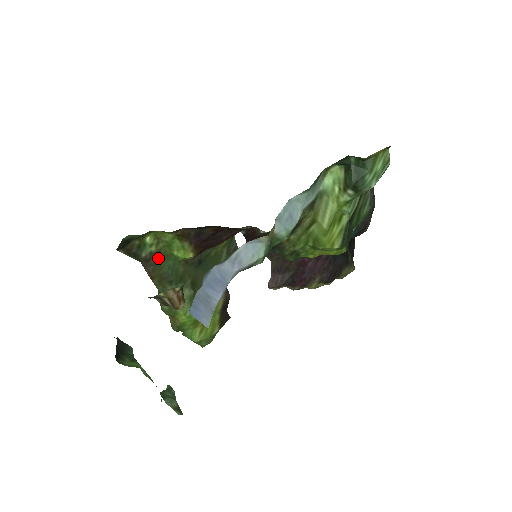
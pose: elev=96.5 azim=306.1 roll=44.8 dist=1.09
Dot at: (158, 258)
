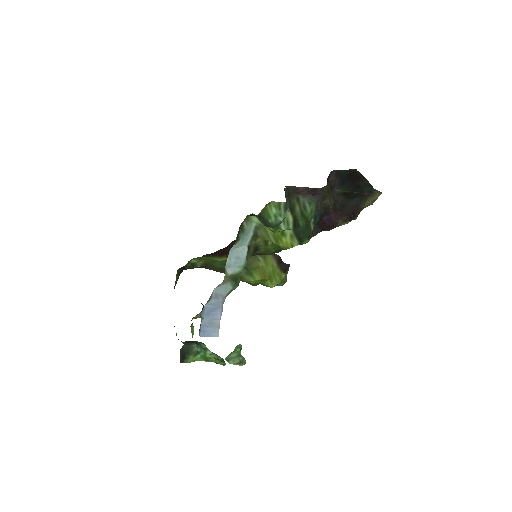
Dot at: (209, 264)
